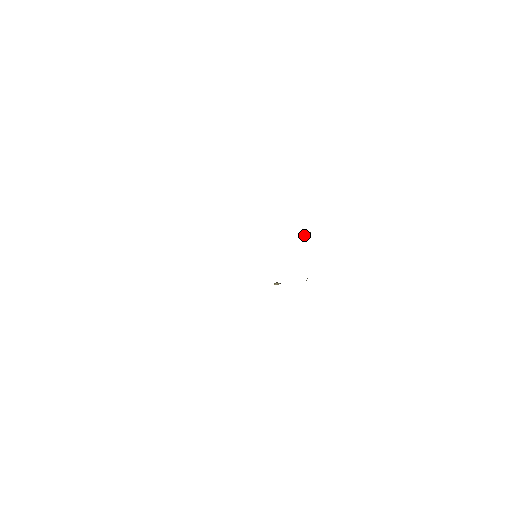
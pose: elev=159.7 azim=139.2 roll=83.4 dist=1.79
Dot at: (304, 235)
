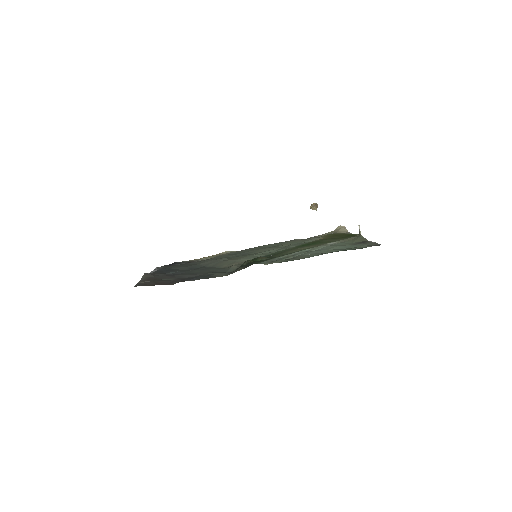
Dot at: (359, 226)
